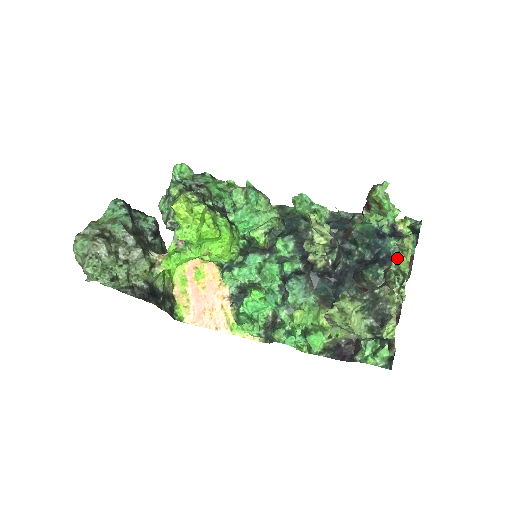
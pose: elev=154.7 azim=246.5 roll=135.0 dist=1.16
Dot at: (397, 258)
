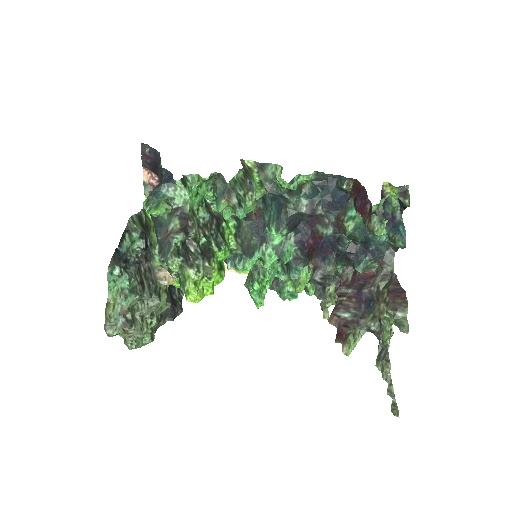
Dot at: (392, 320)
